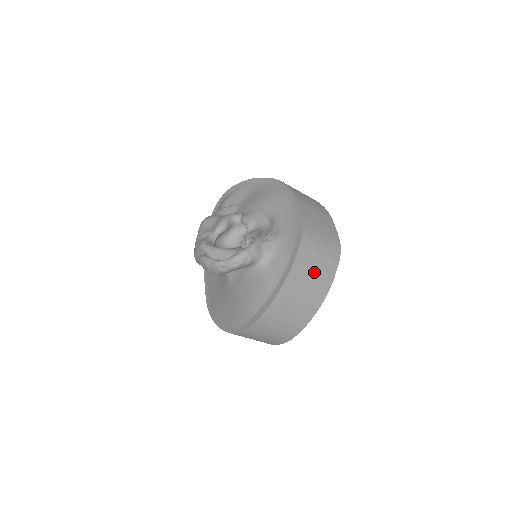
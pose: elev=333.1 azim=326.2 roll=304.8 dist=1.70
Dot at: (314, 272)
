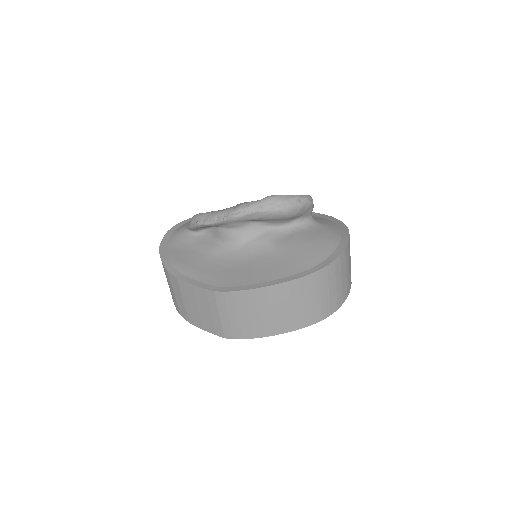
Dot at: occluded
